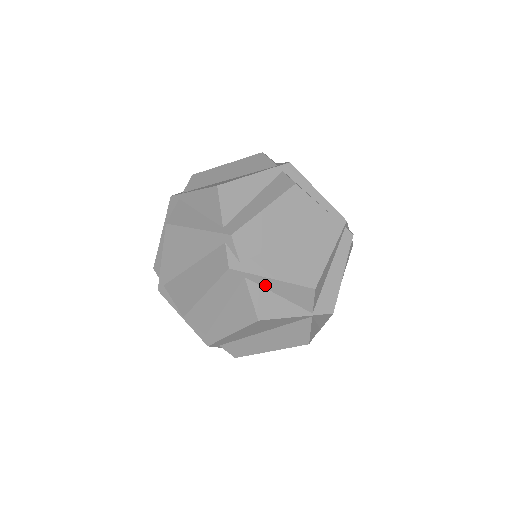
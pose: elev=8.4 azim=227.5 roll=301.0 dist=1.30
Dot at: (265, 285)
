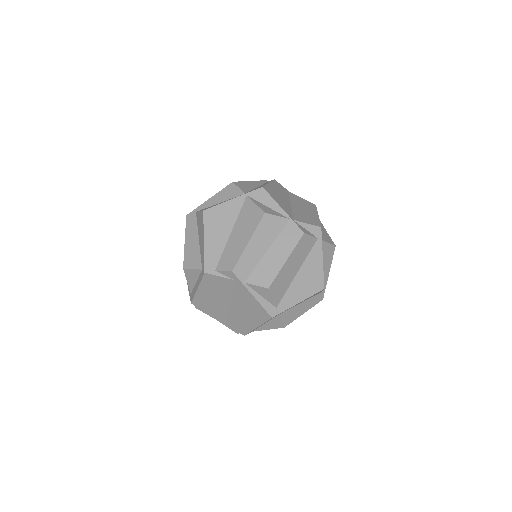
Dot at: (208, 206)
